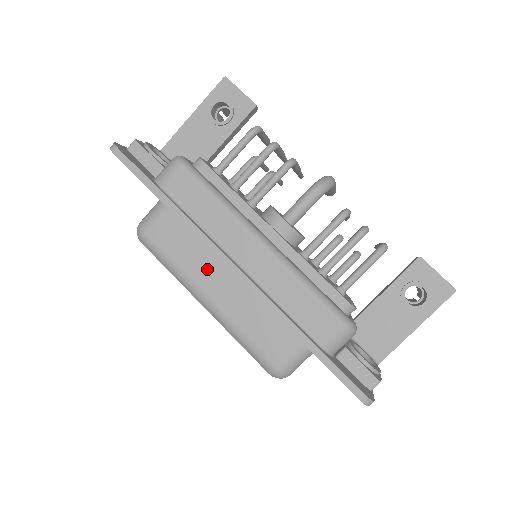
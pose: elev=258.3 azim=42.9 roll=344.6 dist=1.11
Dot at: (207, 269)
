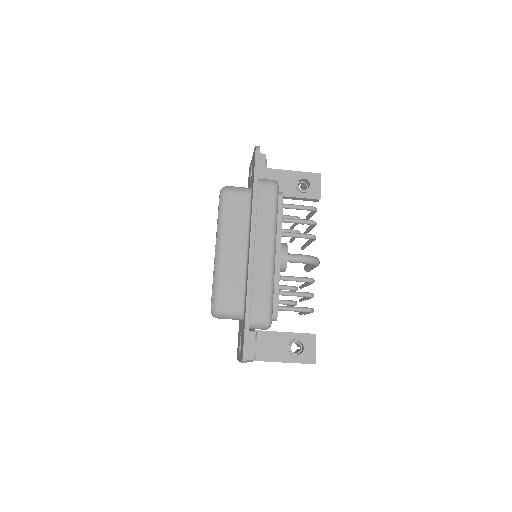
Dot at: (237, 237)
